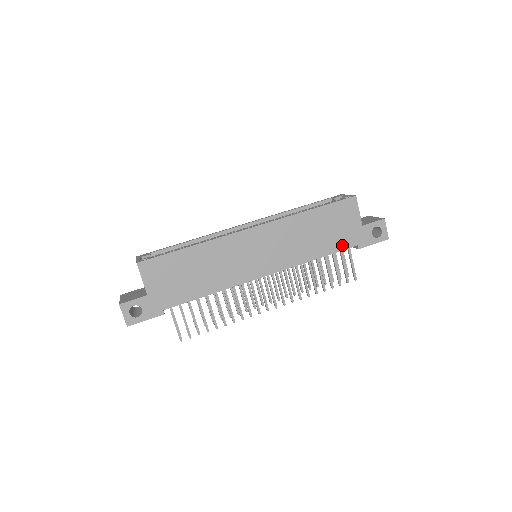
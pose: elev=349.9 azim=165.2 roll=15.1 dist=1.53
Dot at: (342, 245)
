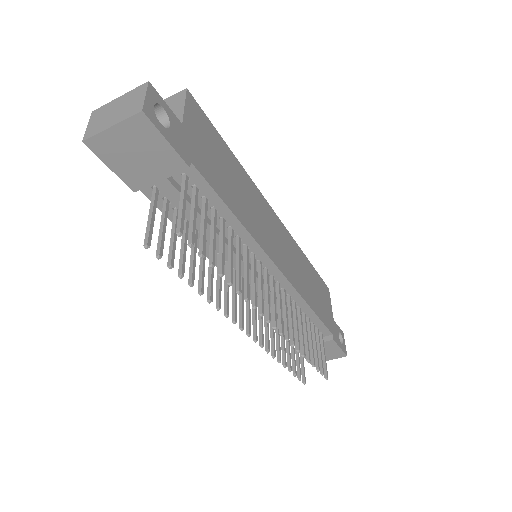
Dot at: (325, 320)
